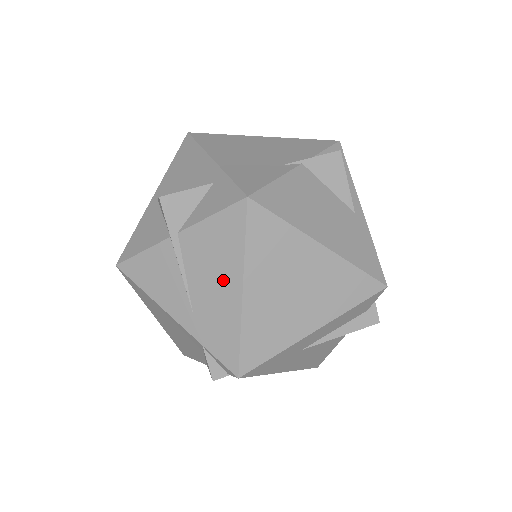
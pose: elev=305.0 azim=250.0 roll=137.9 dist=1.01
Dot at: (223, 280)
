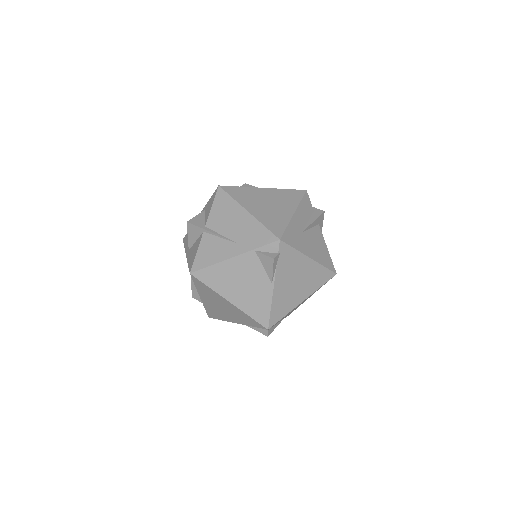
Dot at: (237, 217)
